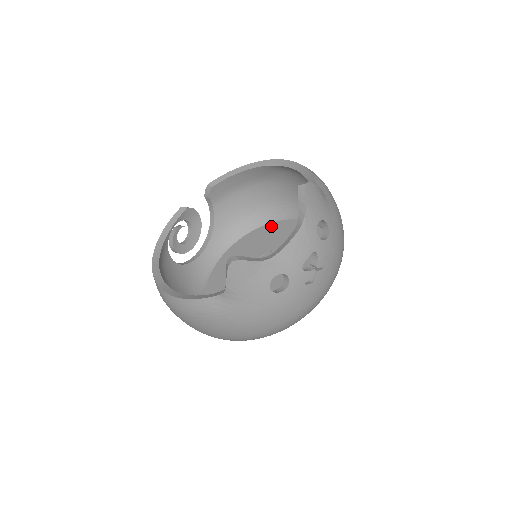
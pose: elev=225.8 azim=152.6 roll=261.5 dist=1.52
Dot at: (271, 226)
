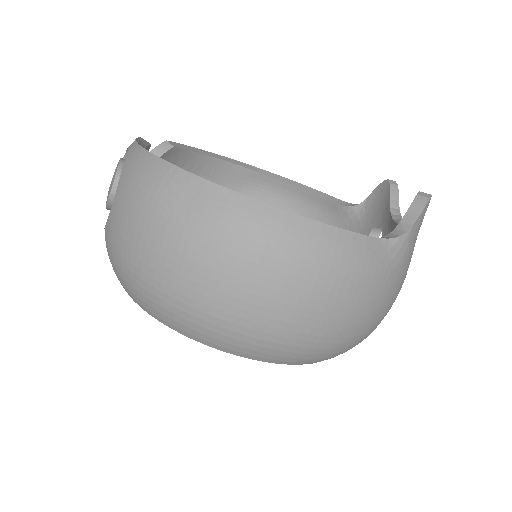
Dot at: occluded
